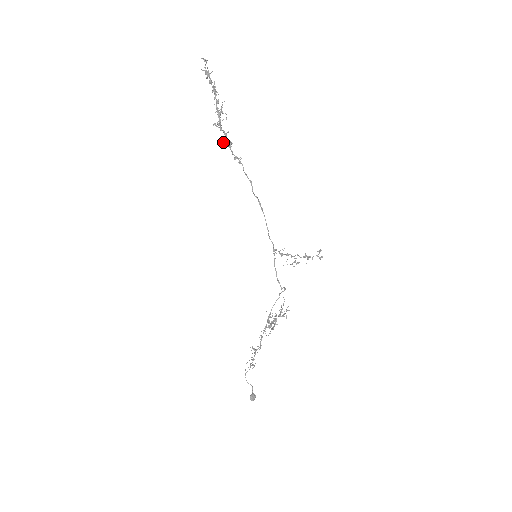
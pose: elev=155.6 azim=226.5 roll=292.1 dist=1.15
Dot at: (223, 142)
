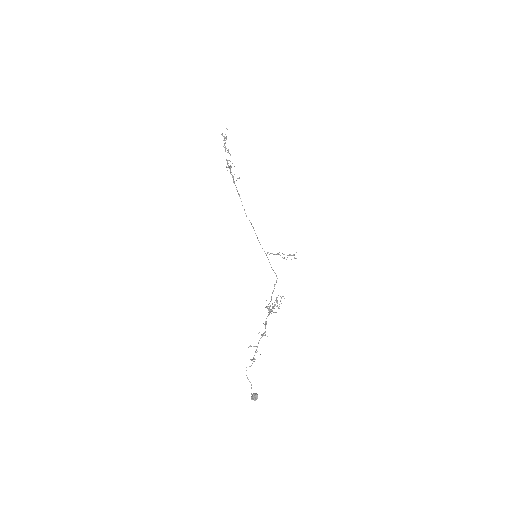
Dot at: (233, 178)
